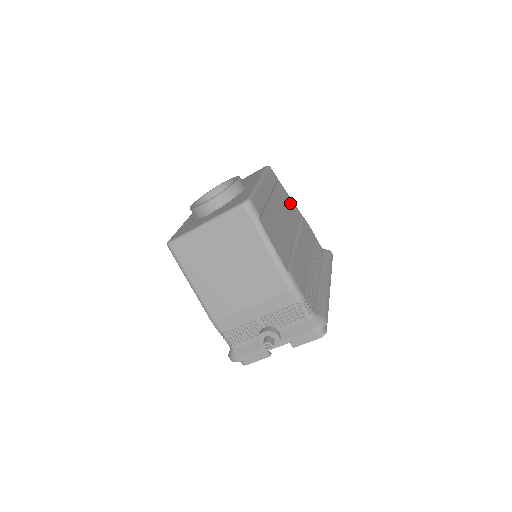
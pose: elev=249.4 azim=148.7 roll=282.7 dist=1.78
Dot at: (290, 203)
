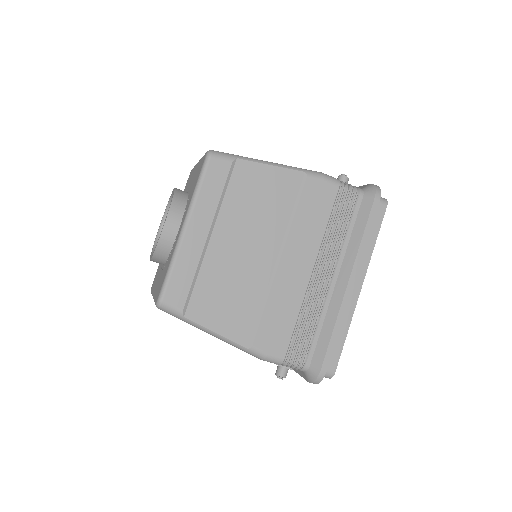
Dot at: (269, 181)
